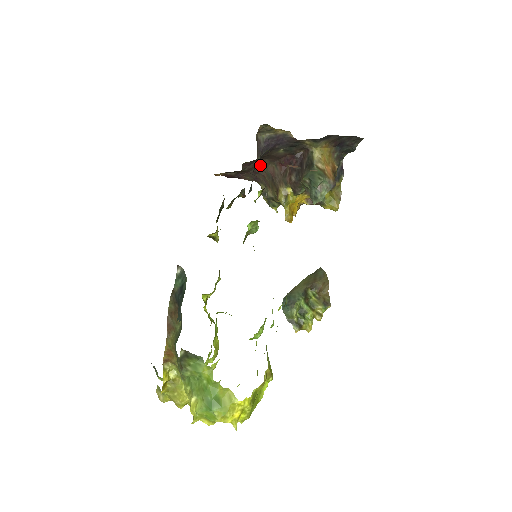
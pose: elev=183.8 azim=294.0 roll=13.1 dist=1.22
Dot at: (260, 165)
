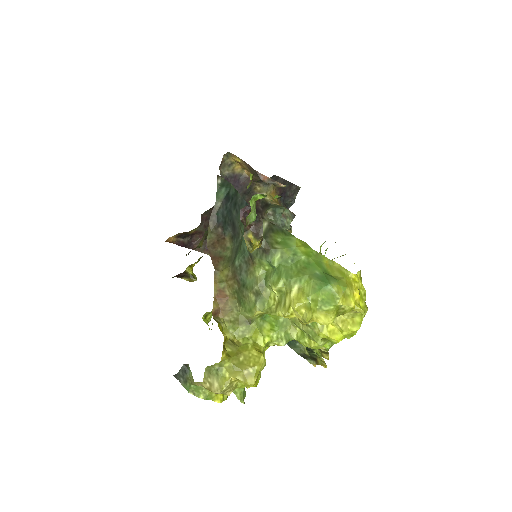
Dot at: occluded
